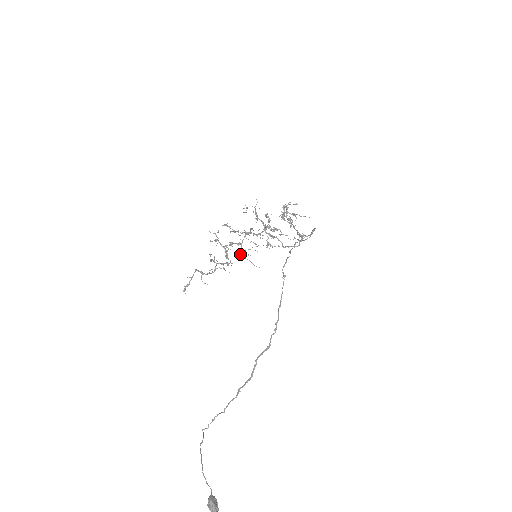
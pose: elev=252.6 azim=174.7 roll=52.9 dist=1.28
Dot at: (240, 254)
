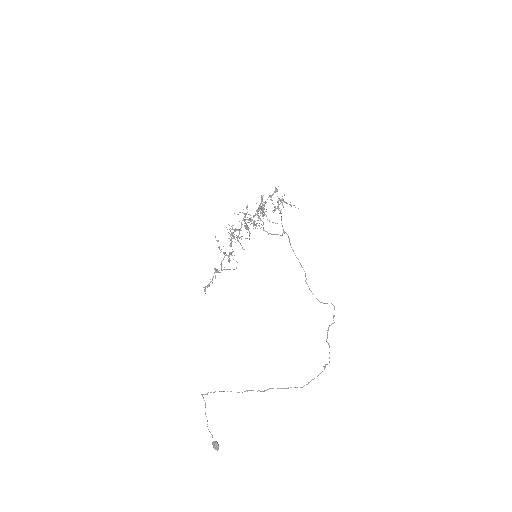
Dot at: (237, 239)
